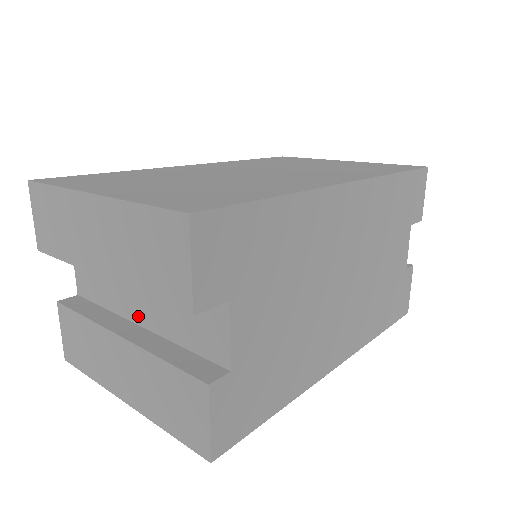
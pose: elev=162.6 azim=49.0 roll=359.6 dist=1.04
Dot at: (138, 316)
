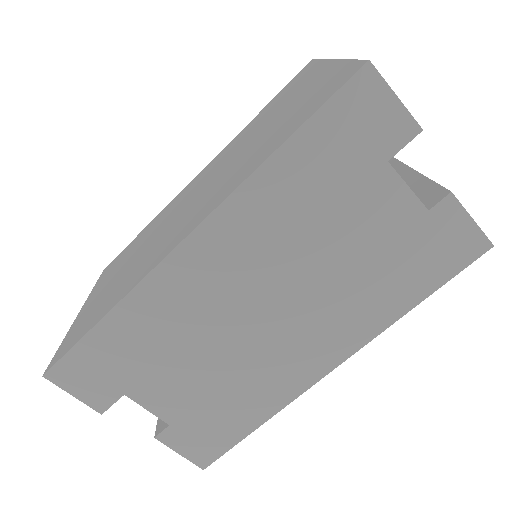
Dot at: occluded
